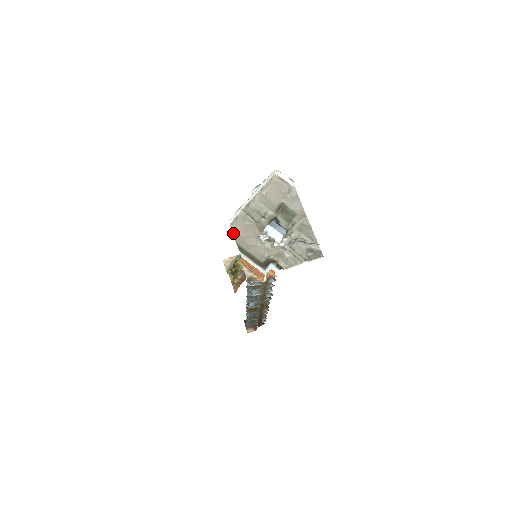
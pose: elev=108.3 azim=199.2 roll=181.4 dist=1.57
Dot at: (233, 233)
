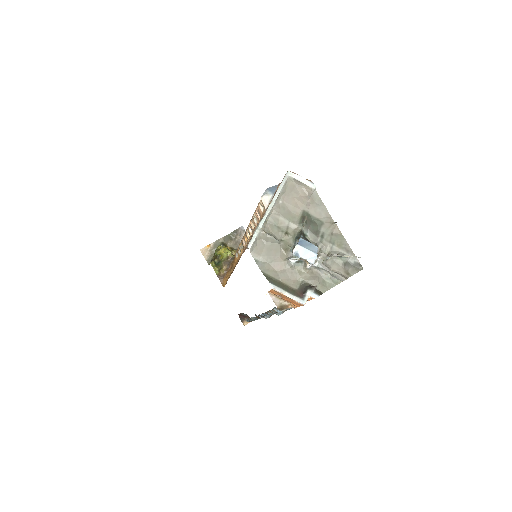
Dot at: (255, 260)
